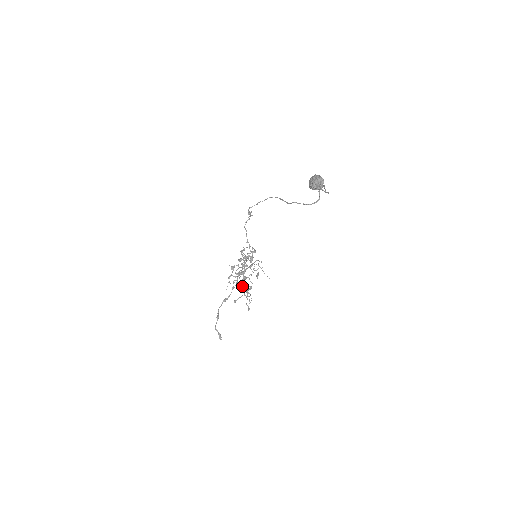
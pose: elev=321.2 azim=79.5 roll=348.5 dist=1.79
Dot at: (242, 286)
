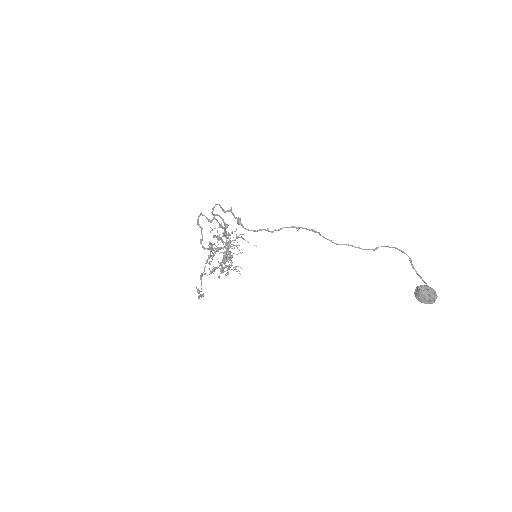
Dot at: occluded
